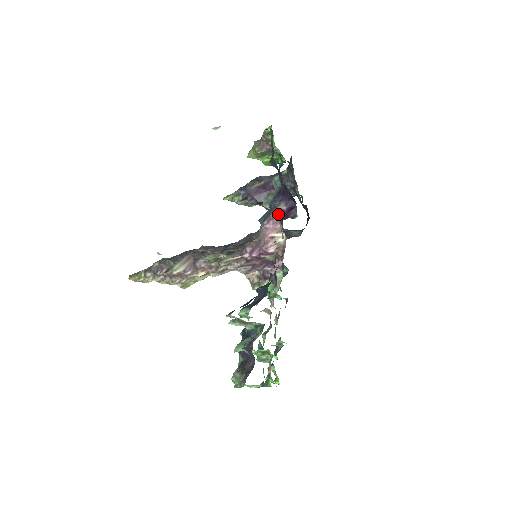
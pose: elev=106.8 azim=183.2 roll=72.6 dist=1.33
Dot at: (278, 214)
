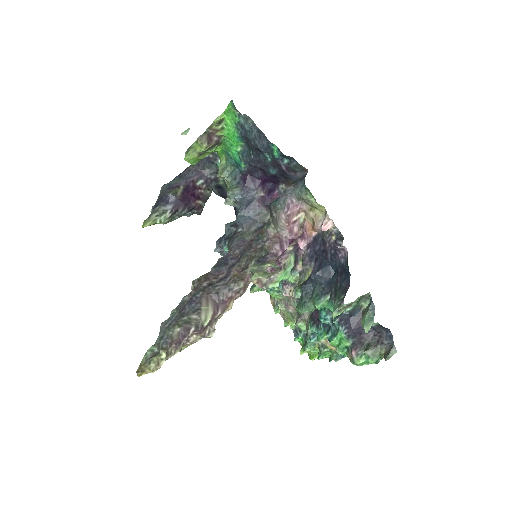
Dot at: (260, 203)
